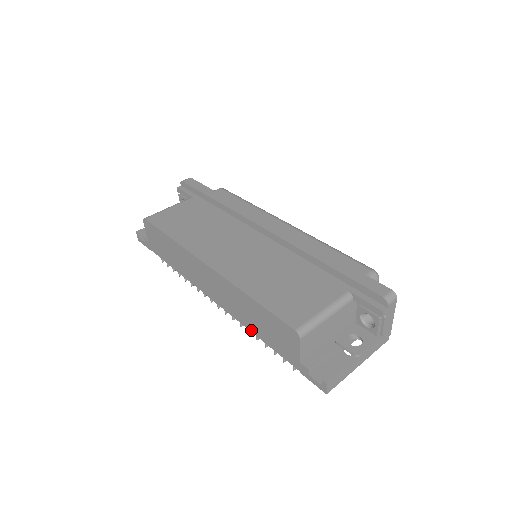
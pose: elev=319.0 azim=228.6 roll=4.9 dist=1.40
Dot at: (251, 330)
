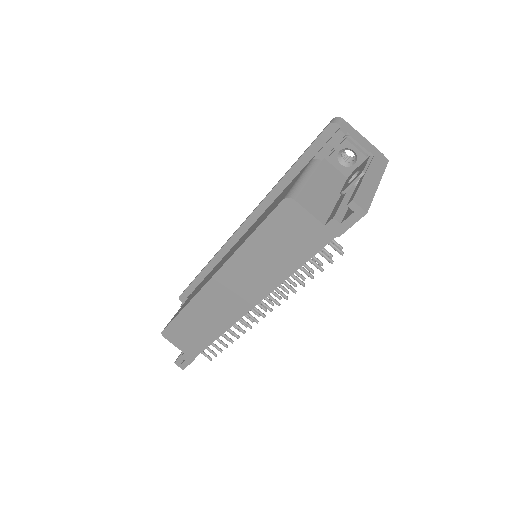
Dot at: (285, 277)
